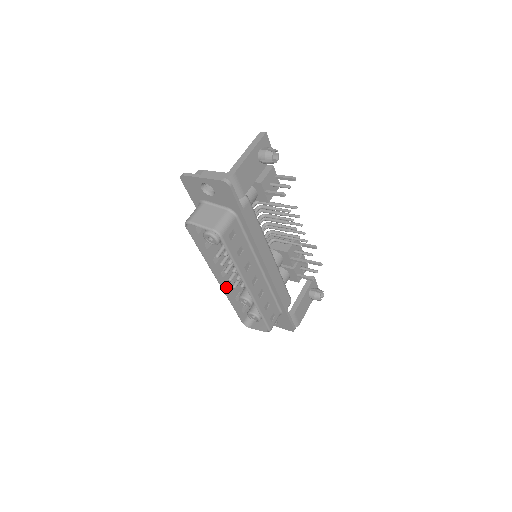
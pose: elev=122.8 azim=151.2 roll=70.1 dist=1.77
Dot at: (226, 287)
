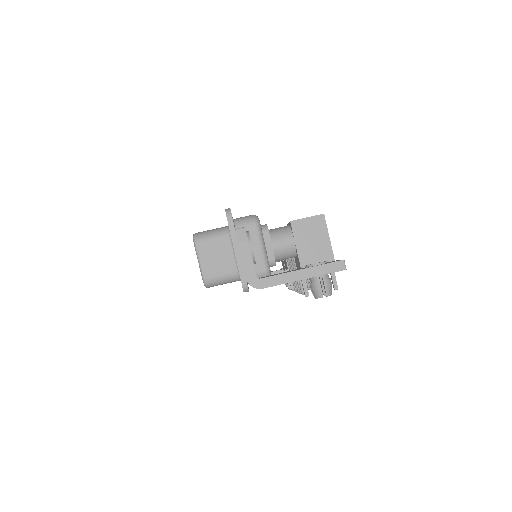
Dot at: occluded
